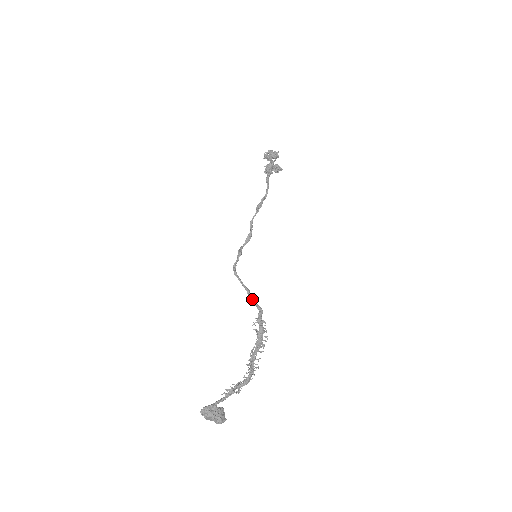
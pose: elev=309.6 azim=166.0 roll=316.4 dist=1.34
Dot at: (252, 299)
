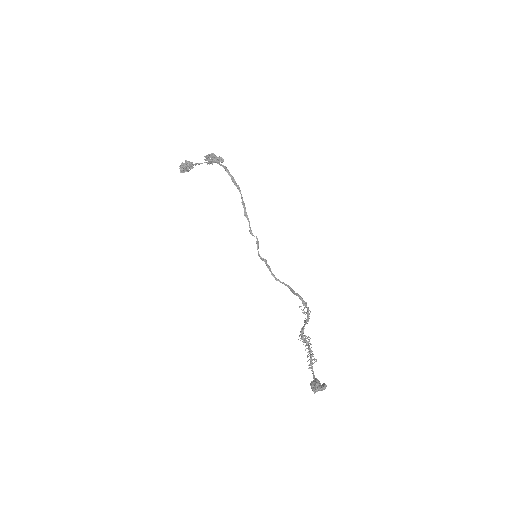
Dot at: (294, 292)
